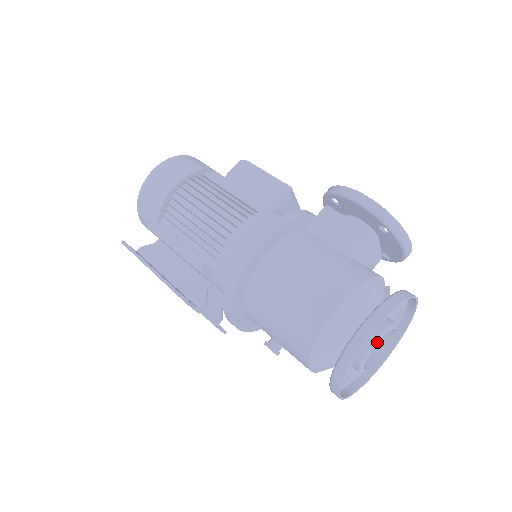
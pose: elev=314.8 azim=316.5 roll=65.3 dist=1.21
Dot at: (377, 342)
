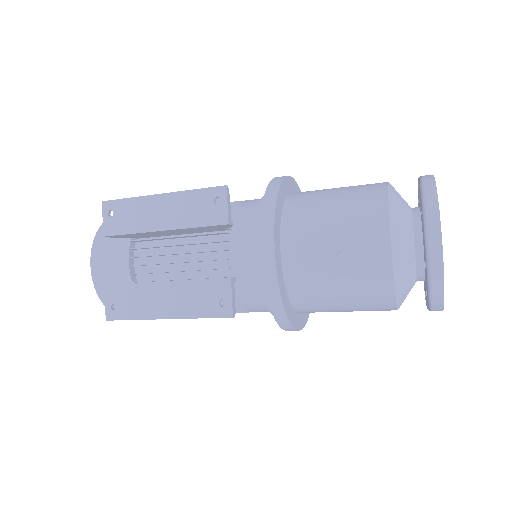
Dot at: occluded
